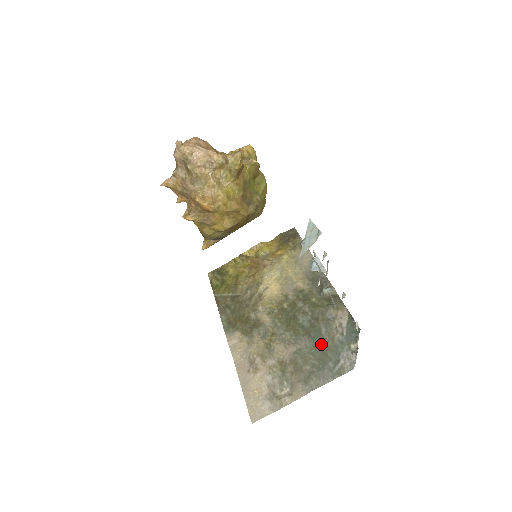
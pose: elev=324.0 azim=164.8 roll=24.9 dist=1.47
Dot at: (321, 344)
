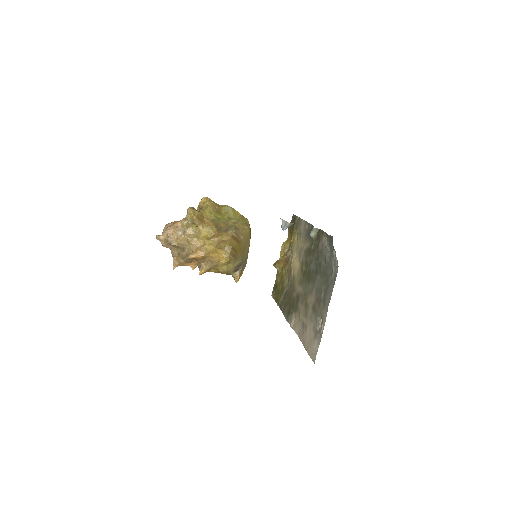
Dot at: (323, 271)
